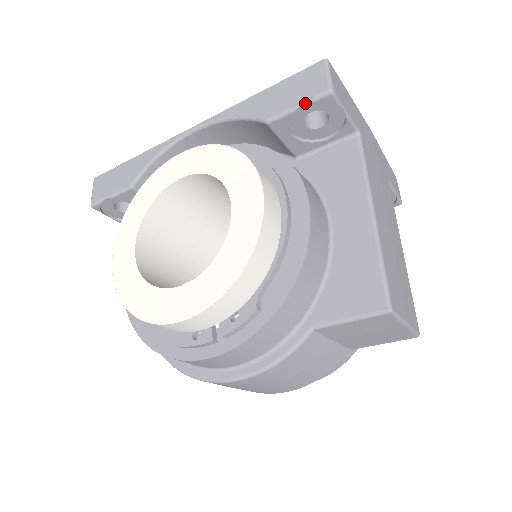
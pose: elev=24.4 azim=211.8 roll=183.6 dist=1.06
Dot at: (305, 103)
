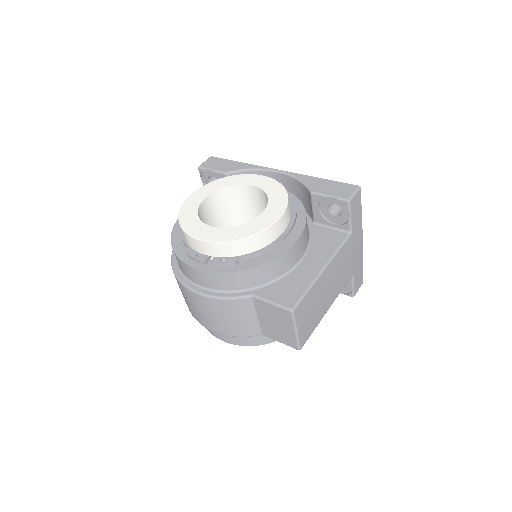
Dot at: (334, 197)
